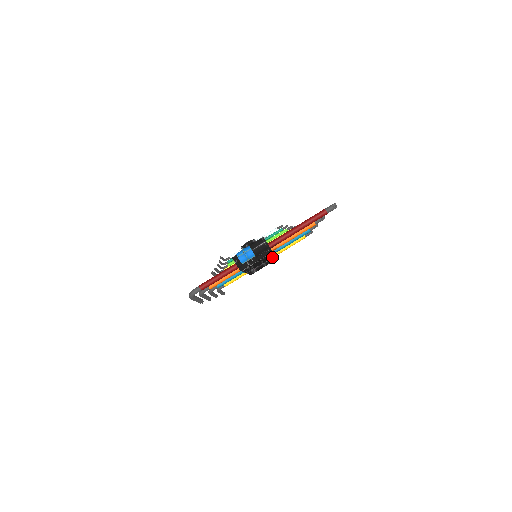
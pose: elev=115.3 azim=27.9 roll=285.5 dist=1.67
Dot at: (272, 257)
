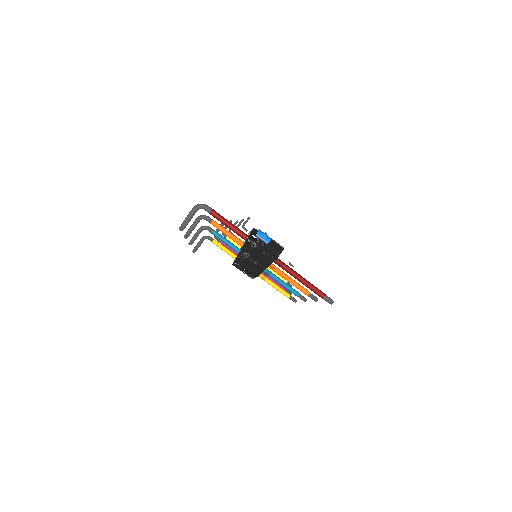
Dot at: (265, 268)
